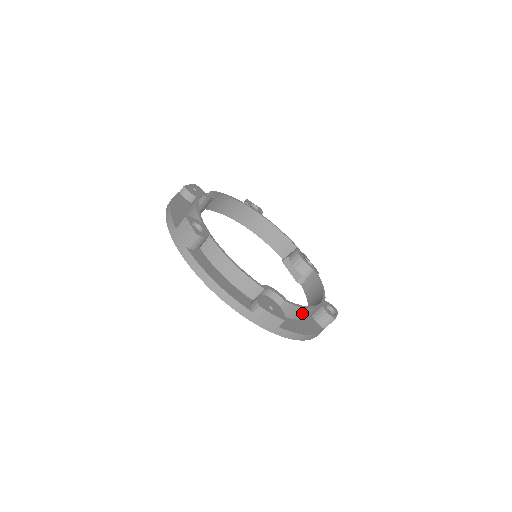
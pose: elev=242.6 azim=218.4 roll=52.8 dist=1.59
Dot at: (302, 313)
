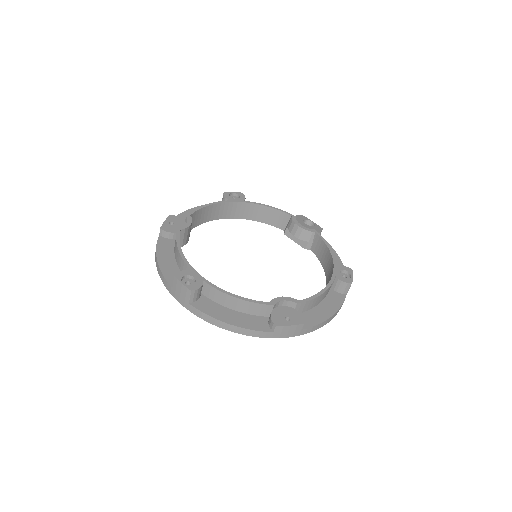
Dot at: (319, 299)
